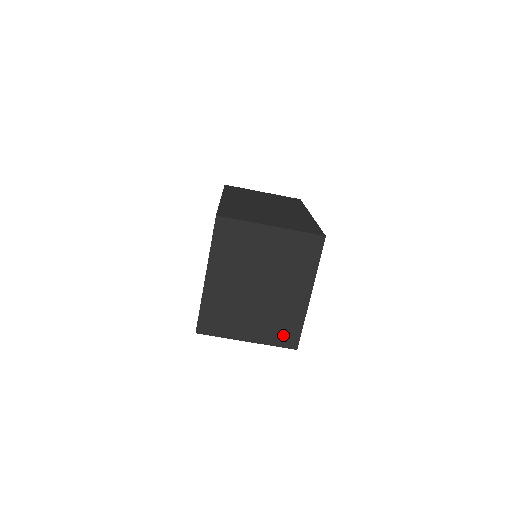
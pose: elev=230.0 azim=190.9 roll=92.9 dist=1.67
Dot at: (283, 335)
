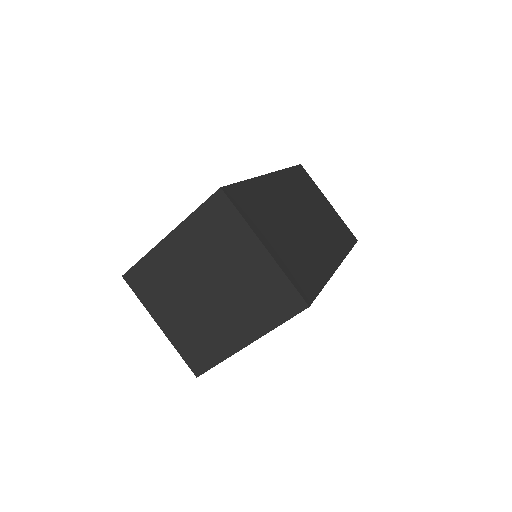
Dot at: (195, 353)
